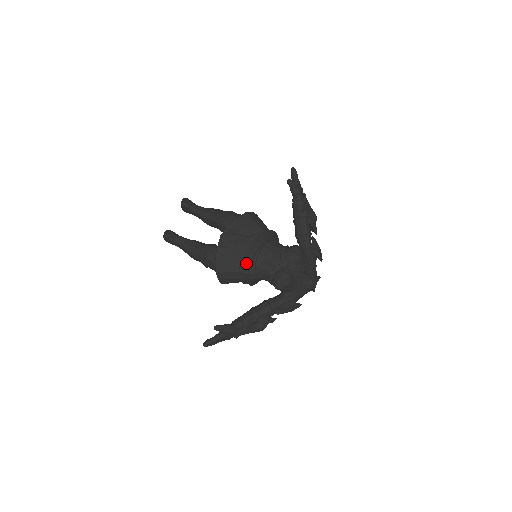
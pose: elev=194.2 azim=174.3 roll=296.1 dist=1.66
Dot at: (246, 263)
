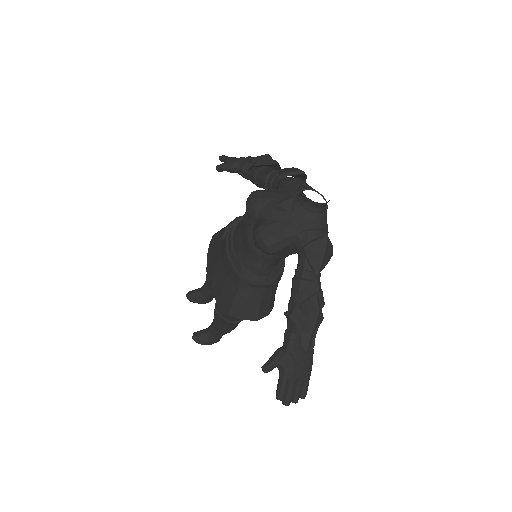
Dot at: (230, 271)
